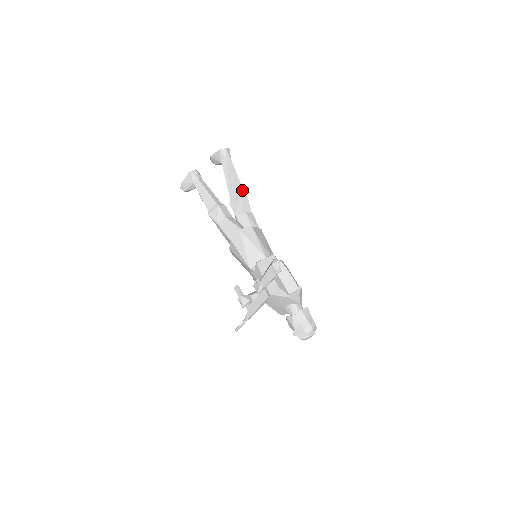
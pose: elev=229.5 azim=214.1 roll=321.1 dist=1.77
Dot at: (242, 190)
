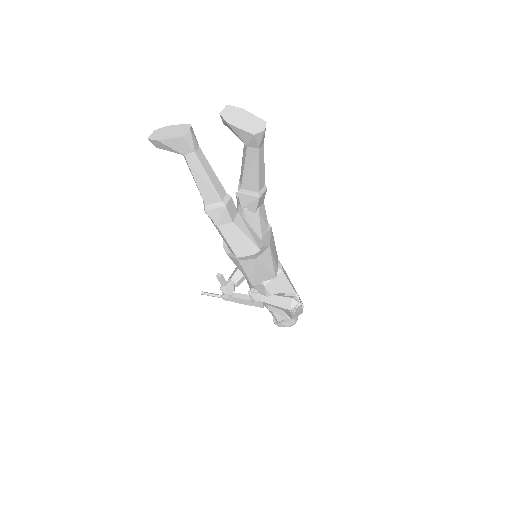
Dot at: (263, 181)
